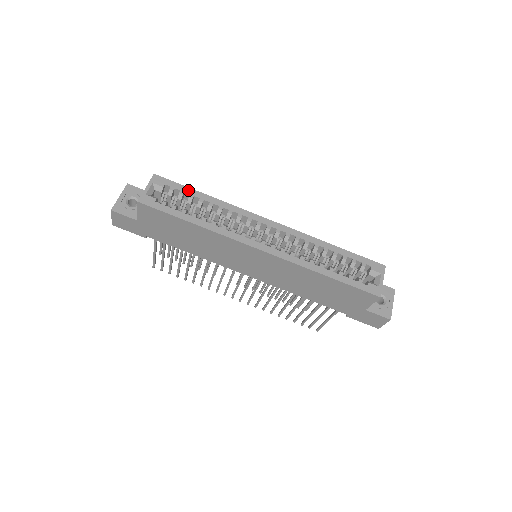
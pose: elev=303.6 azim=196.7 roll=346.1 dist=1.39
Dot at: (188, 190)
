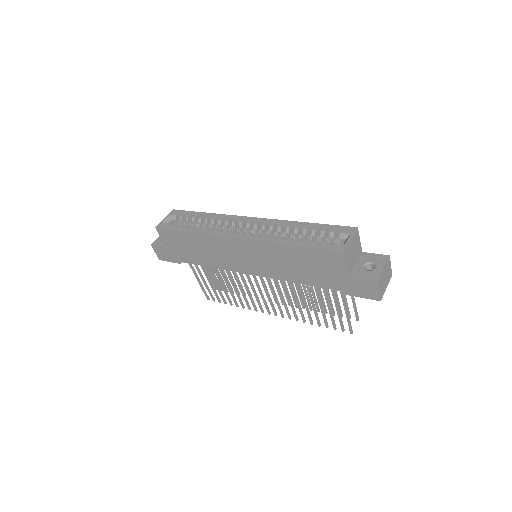
Dot at: (193, 213)
